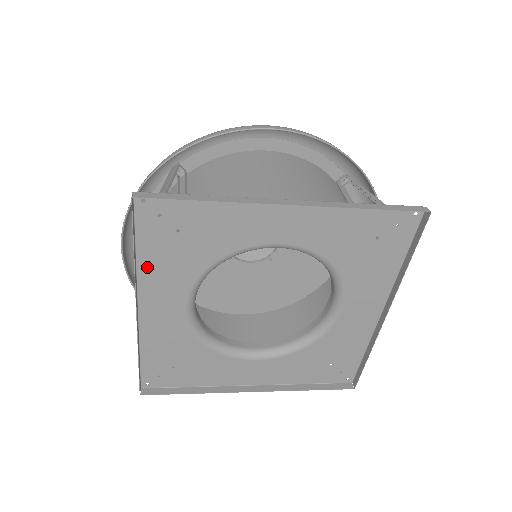
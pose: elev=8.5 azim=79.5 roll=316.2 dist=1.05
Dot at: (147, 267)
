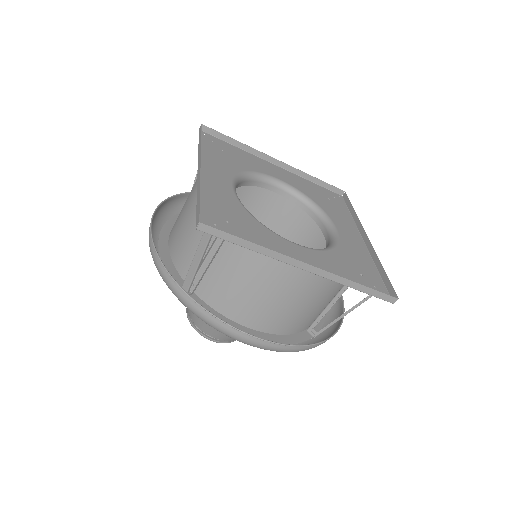
Dot at: (205, 155)
